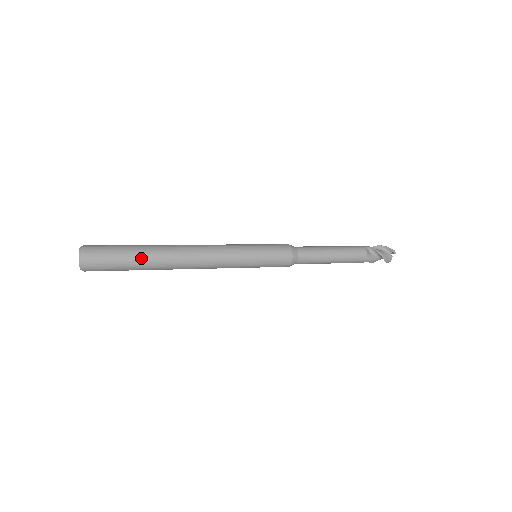
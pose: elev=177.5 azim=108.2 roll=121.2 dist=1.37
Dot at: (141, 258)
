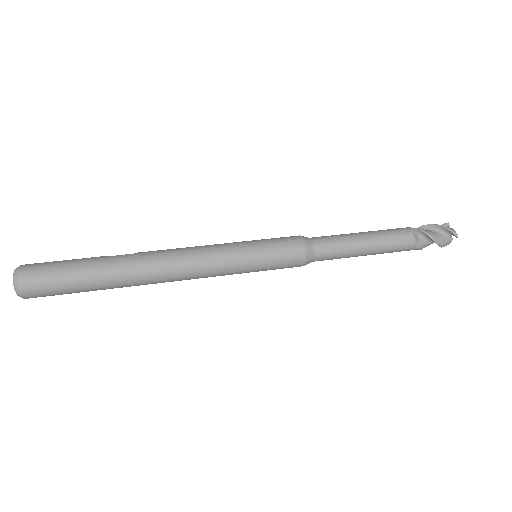
Dot at: (96, 280)
